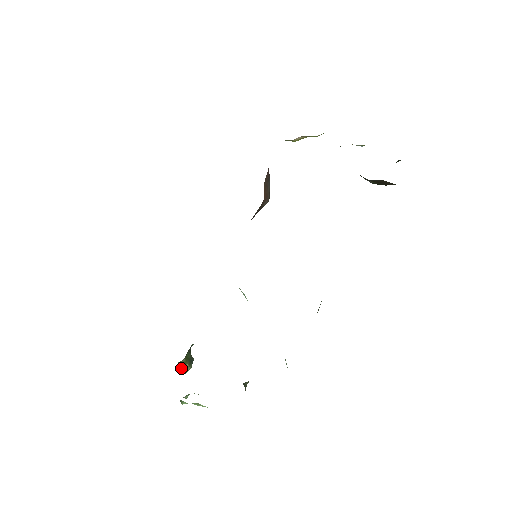
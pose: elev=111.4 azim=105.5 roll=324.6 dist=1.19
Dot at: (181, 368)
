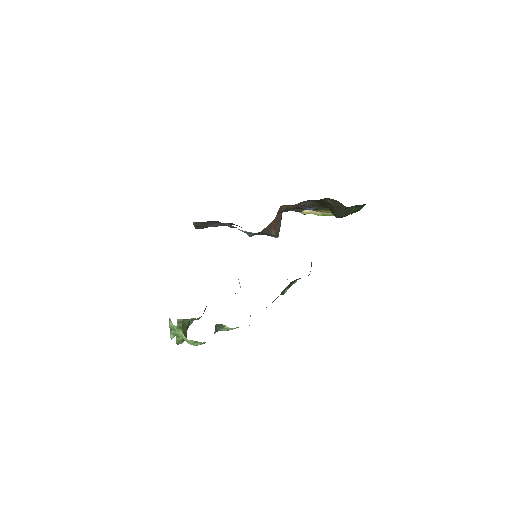
Dot at: occluded
